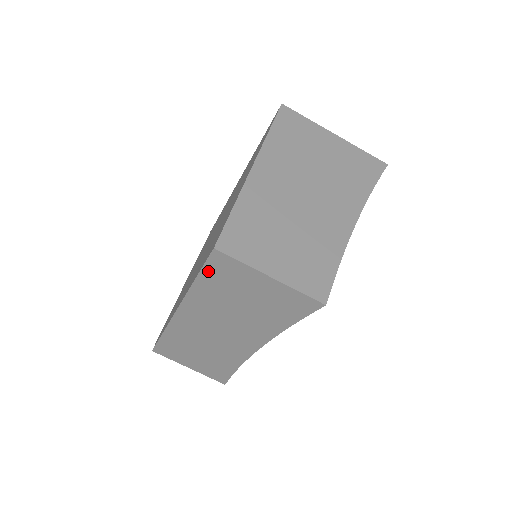
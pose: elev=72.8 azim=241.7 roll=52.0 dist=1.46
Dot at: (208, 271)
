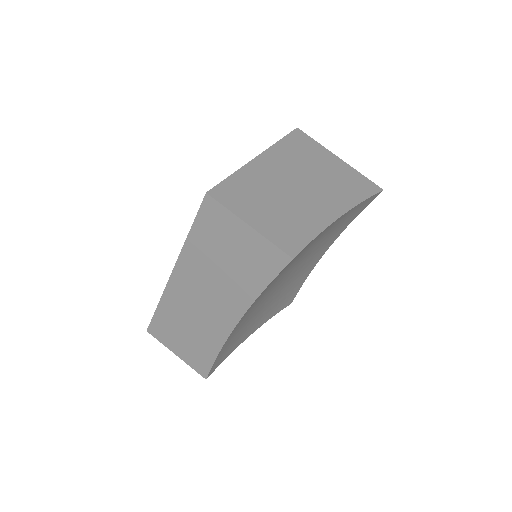
Dot at: (200, 221)
